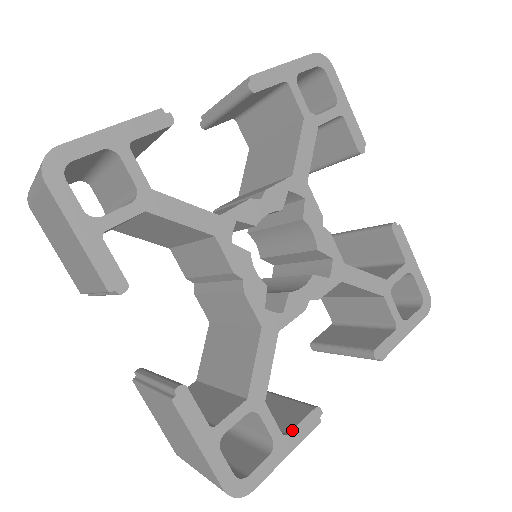
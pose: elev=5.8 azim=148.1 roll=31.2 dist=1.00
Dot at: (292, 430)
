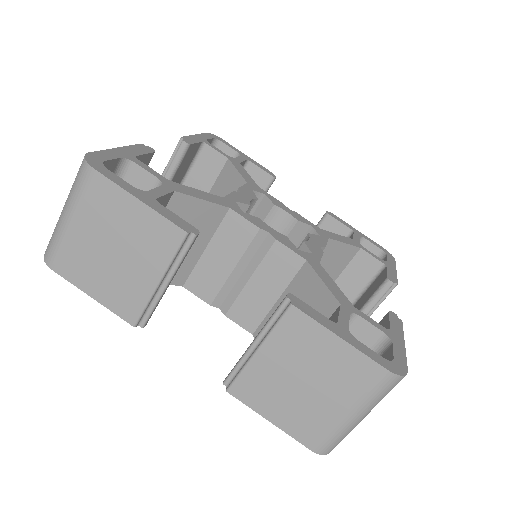
Dot at: (389, 326)
